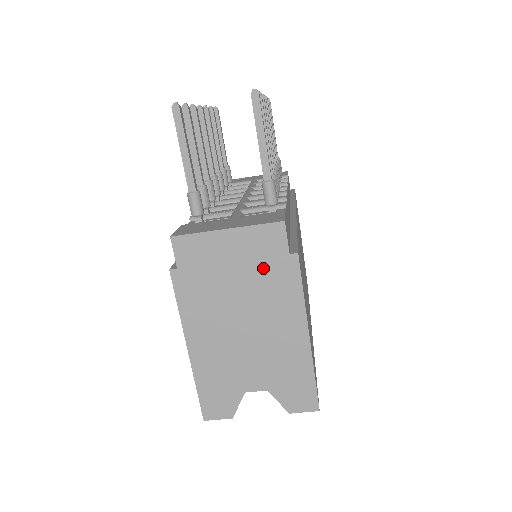
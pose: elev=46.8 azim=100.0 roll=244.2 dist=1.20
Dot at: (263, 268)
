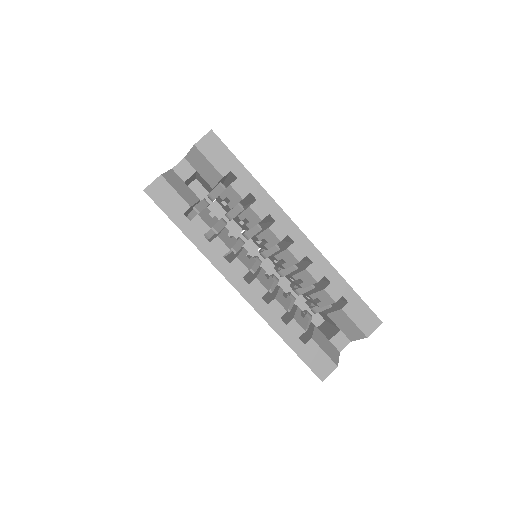
Dot at: occluded
